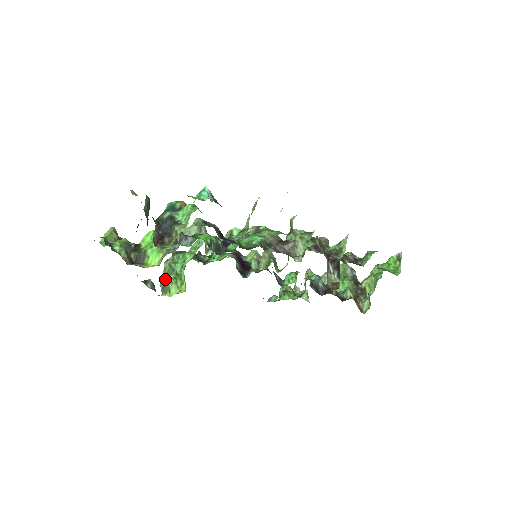
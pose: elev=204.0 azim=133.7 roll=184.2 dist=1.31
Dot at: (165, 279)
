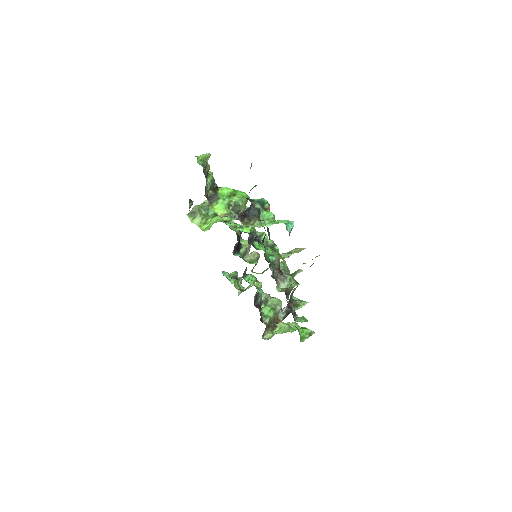
Dot at: (199, 209)
